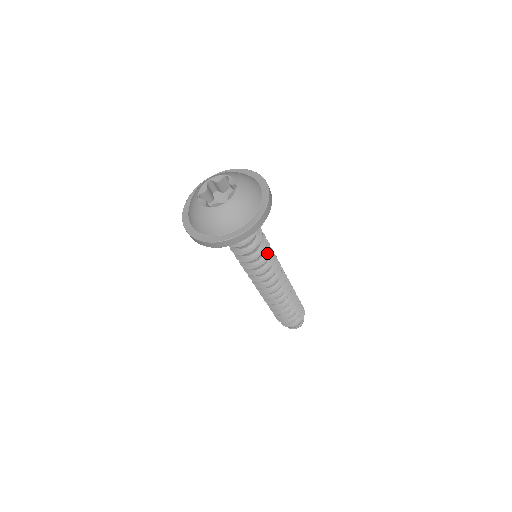
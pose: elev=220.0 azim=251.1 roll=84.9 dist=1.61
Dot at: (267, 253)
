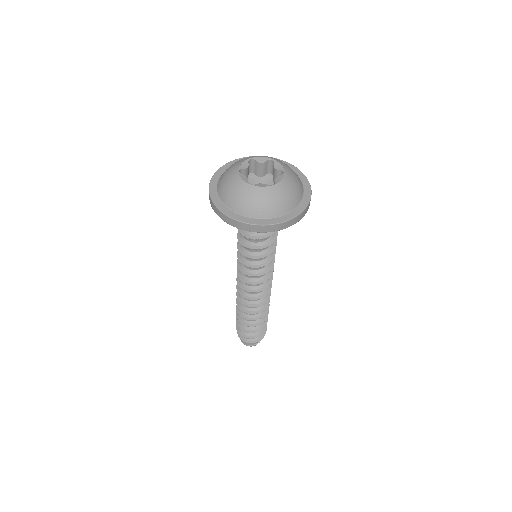
Dot at: (272, 255)
